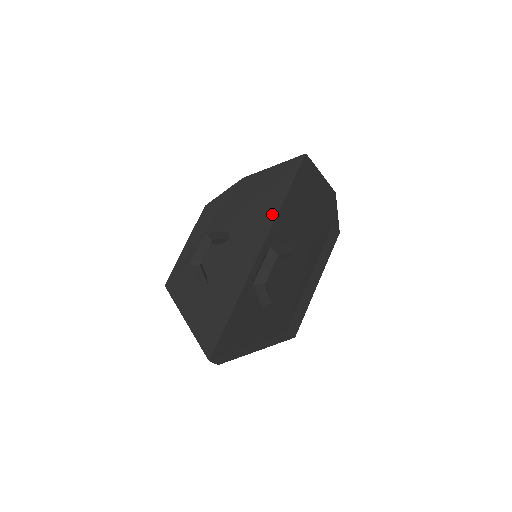
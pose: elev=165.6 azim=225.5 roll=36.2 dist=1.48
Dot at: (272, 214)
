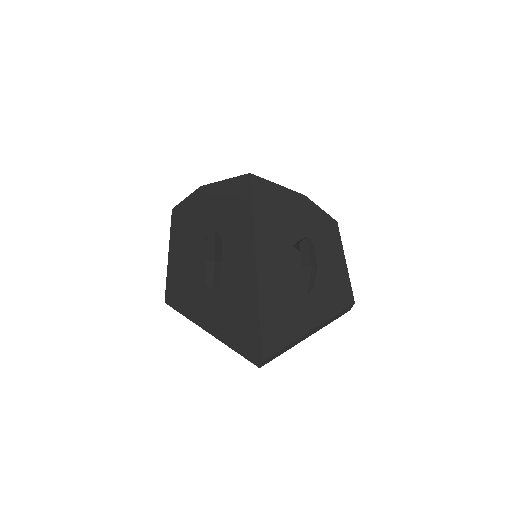
Dot at: (248, 220)
